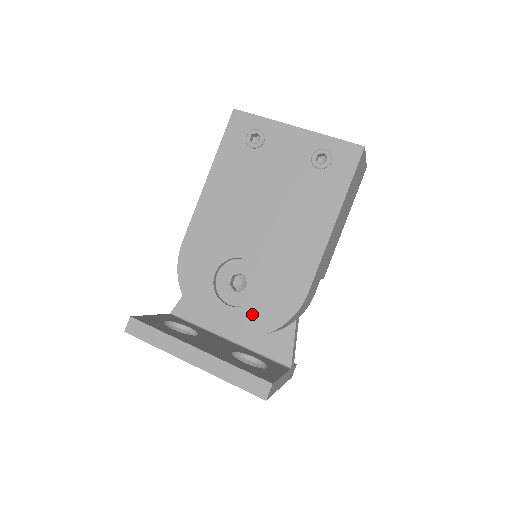
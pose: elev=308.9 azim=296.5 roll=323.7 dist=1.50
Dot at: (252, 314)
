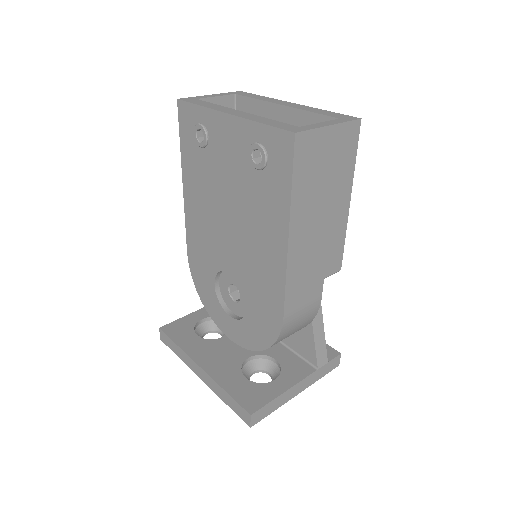
Dot at: (248, 329)
